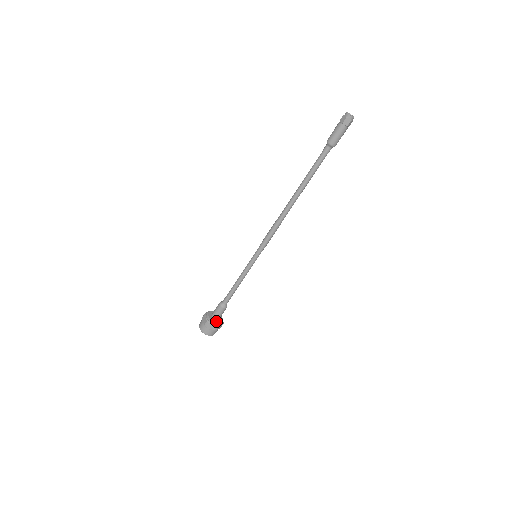
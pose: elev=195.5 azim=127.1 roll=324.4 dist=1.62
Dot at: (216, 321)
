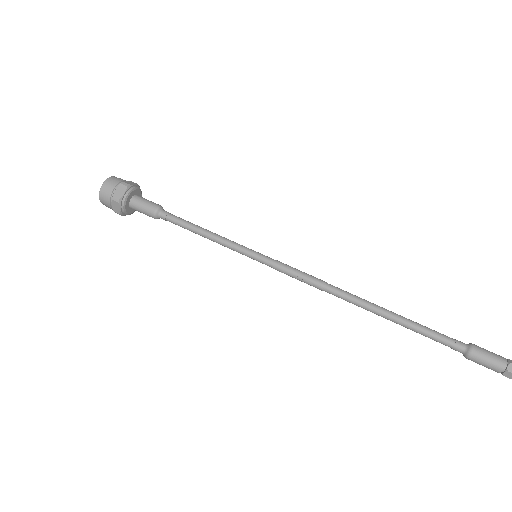
Dot at: (133, 210)
